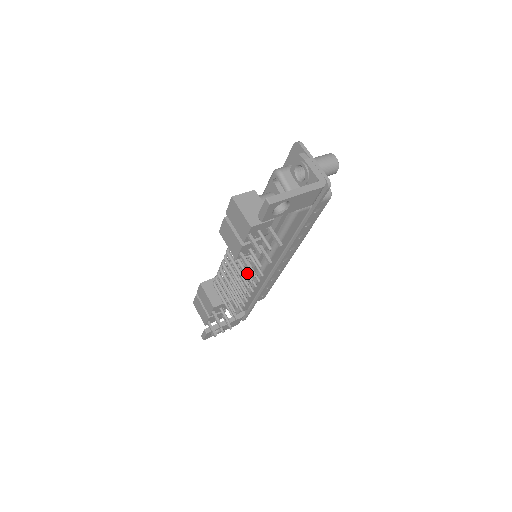
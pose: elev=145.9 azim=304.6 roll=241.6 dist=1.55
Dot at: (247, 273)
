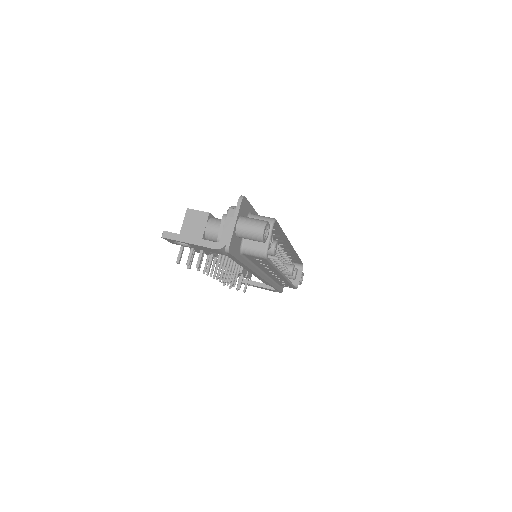
Dot at: occluded
